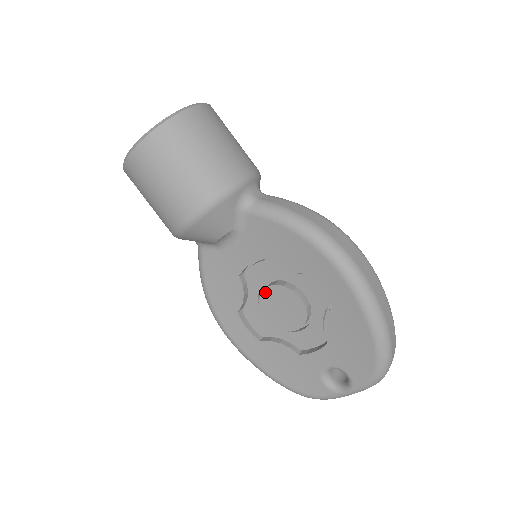
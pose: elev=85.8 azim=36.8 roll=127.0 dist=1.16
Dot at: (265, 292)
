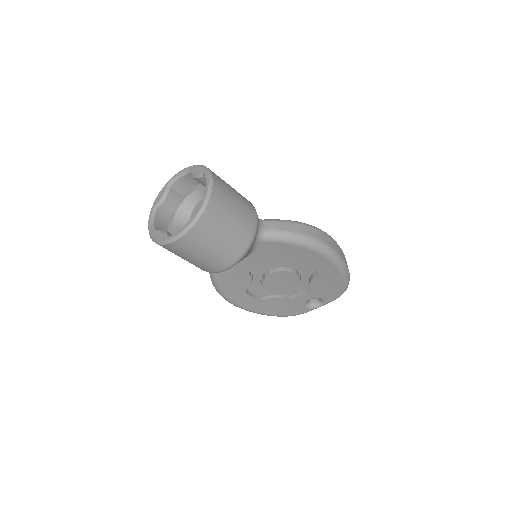
Dot at: (269, 277)
